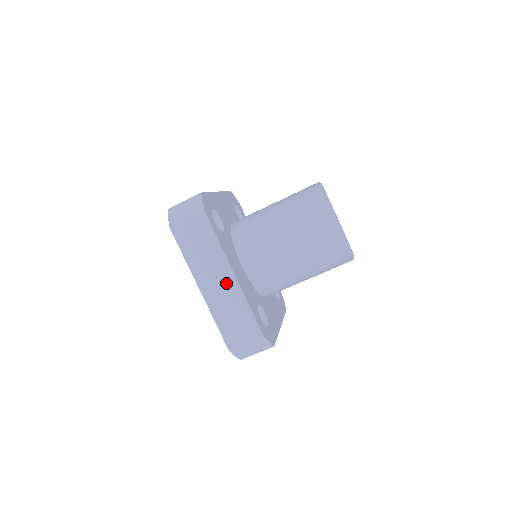
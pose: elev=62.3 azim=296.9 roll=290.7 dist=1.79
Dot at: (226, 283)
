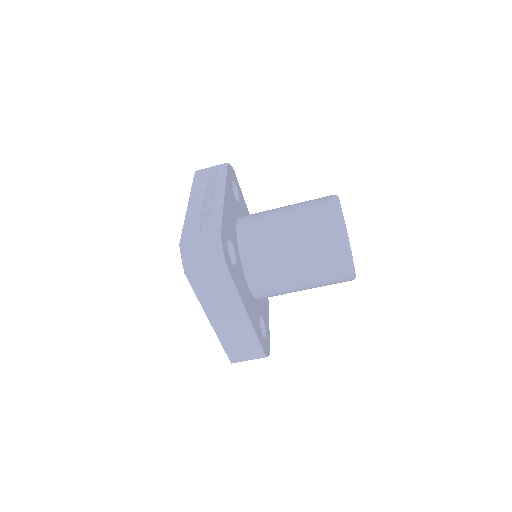
Dot at: (238, 320)
